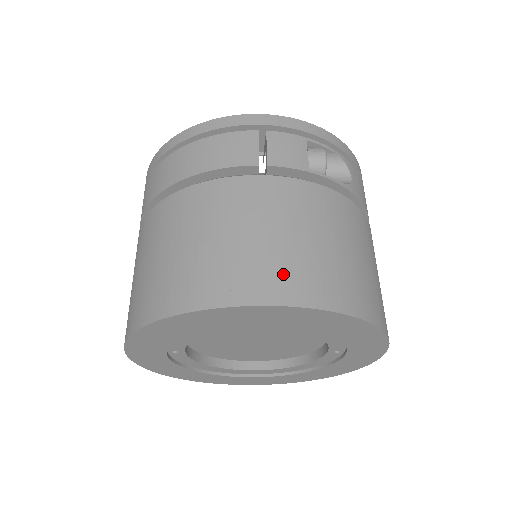
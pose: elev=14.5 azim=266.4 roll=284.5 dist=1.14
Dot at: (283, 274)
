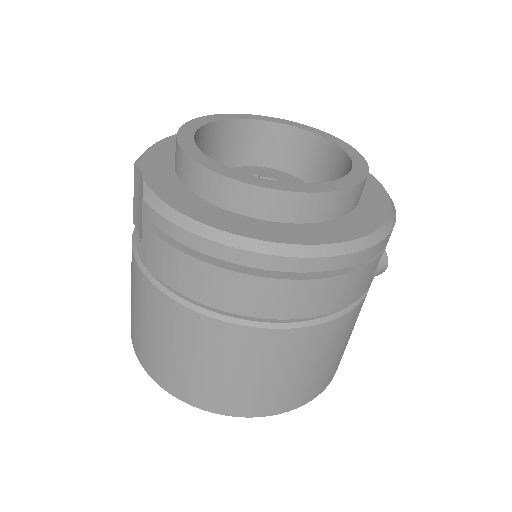
Dot at: (324, 380)
